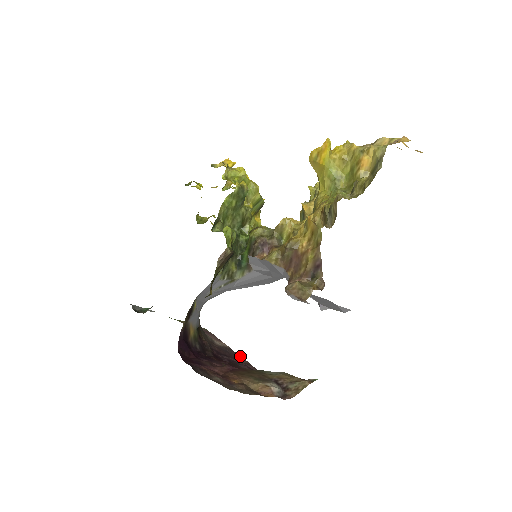
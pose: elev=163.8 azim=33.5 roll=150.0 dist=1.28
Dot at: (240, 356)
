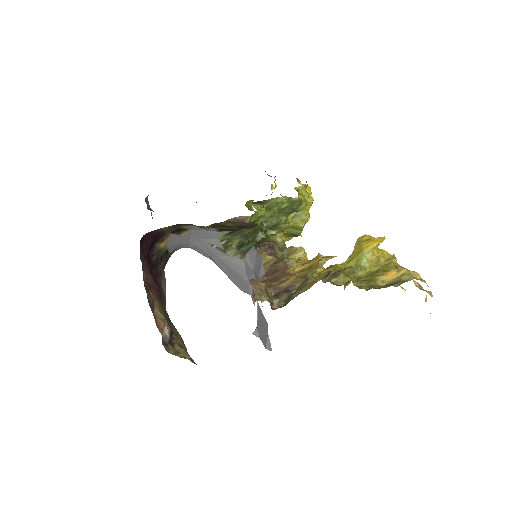
Dot at: occluded
